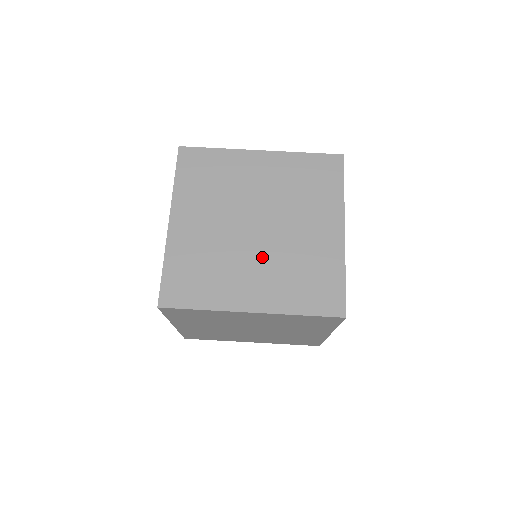
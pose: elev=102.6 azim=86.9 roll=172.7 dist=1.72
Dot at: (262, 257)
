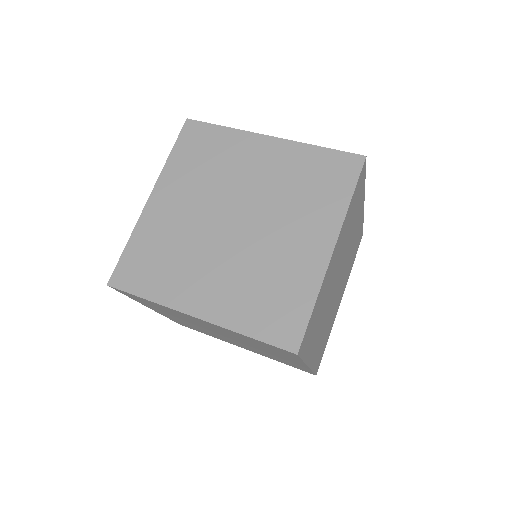
Dot at: (228, 258)
